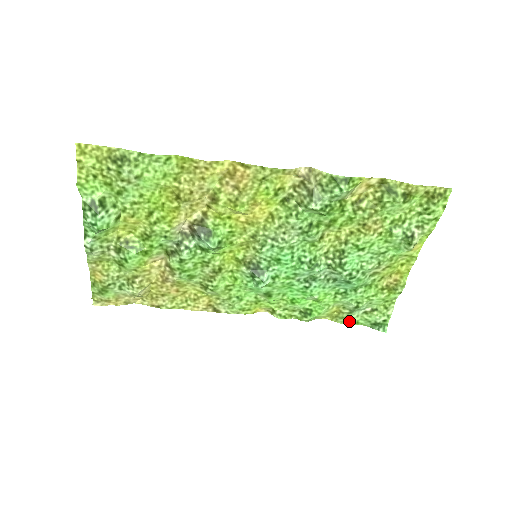
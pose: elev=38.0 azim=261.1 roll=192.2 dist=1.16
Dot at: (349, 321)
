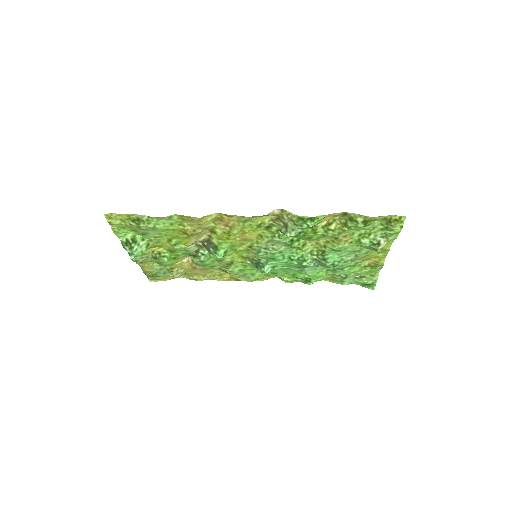
Dot at: (343, 283)
